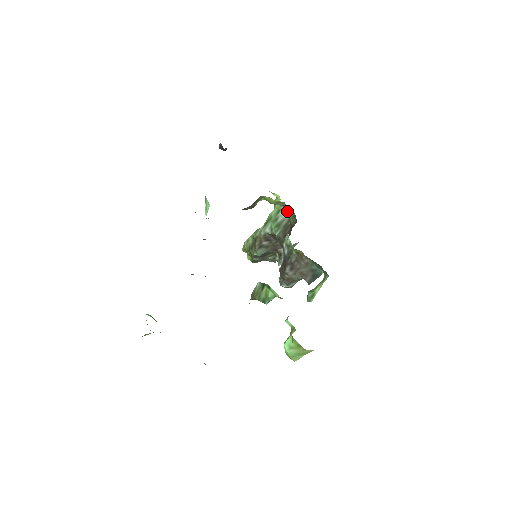
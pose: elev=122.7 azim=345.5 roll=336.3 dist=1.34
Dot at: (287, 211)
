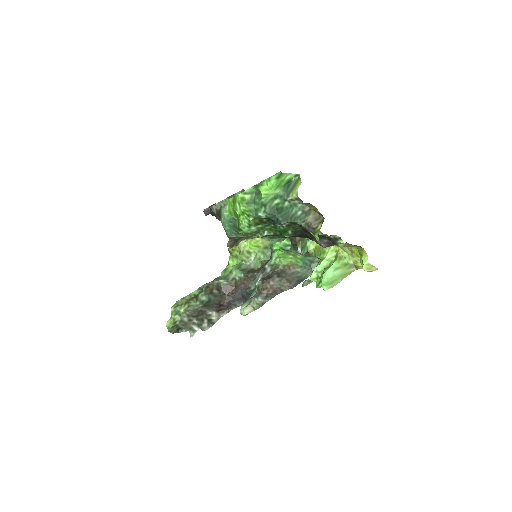
Dot at: (262, 254)
